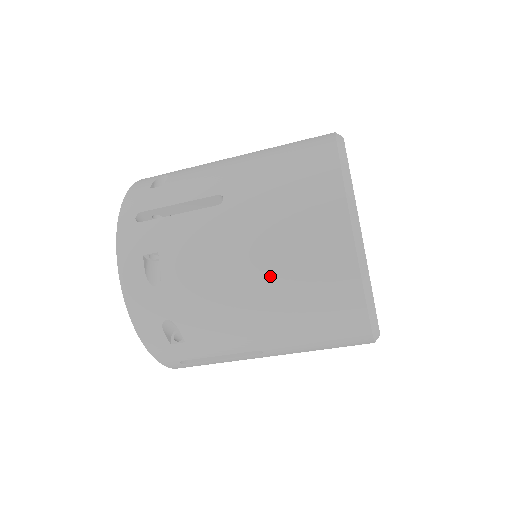
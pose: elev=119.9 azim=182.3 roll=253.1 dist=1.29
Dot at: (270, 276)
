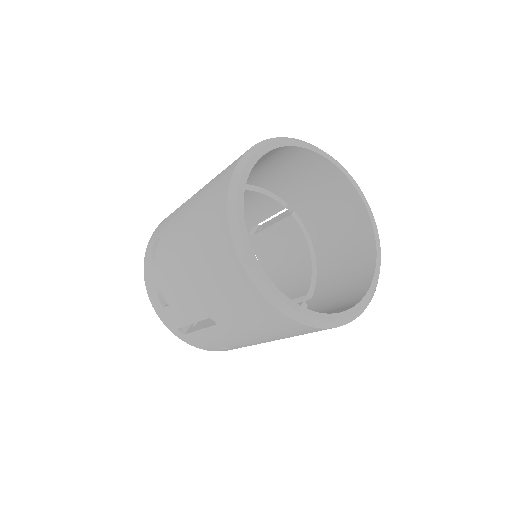
Dot at: (283, 338)
